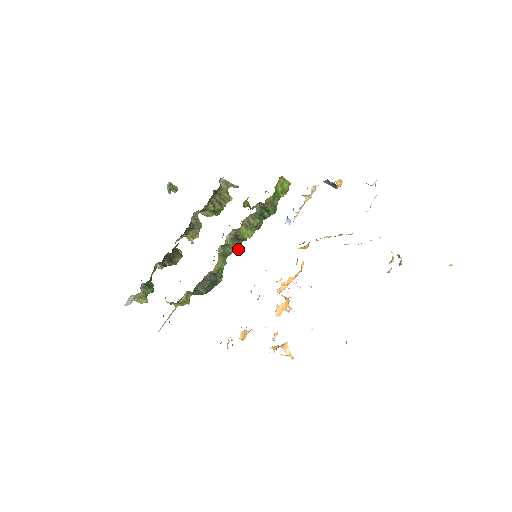
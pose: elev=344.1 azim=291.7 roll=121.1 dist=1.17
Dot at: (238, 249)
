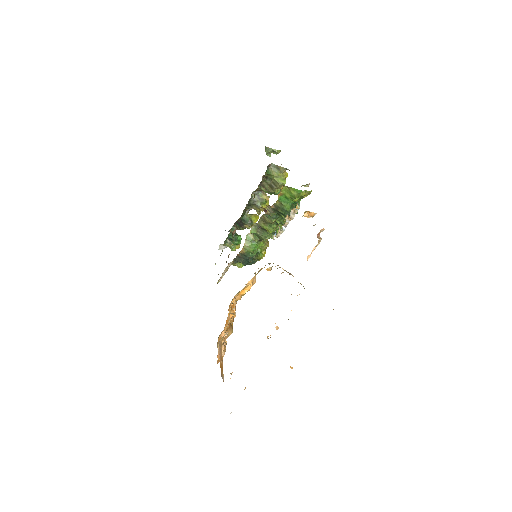
Dot at: (272, 236)
